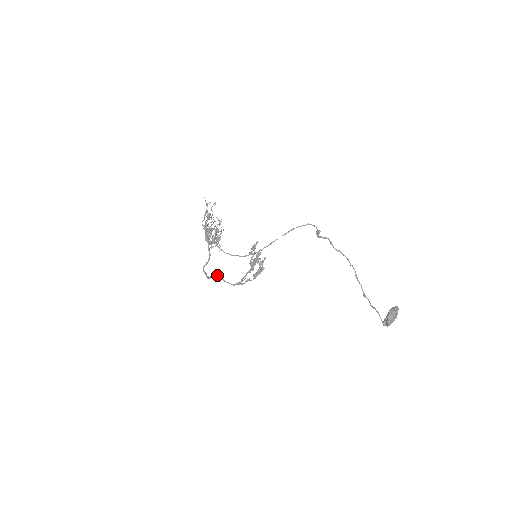
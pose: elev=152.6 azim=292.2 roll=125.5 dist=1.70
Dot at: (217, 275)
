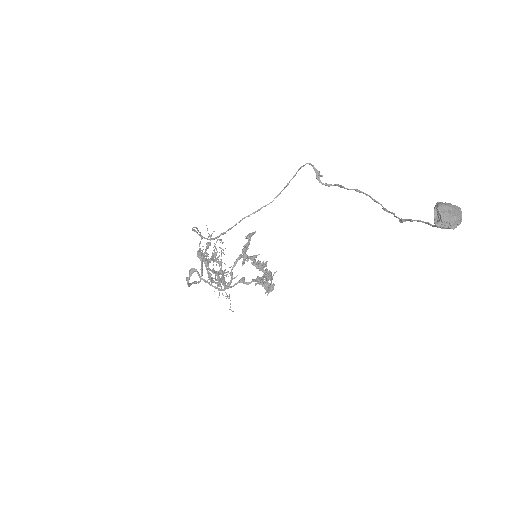
Dot at: (199, 274)
